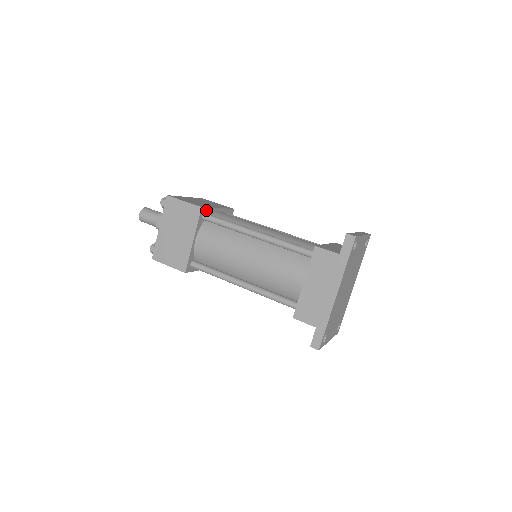
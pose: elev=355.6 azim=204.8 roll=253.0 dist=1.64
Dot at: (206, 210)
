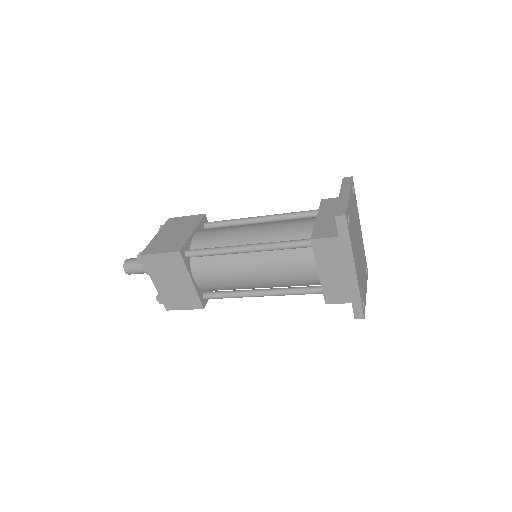
Dot at: (185, 248)
